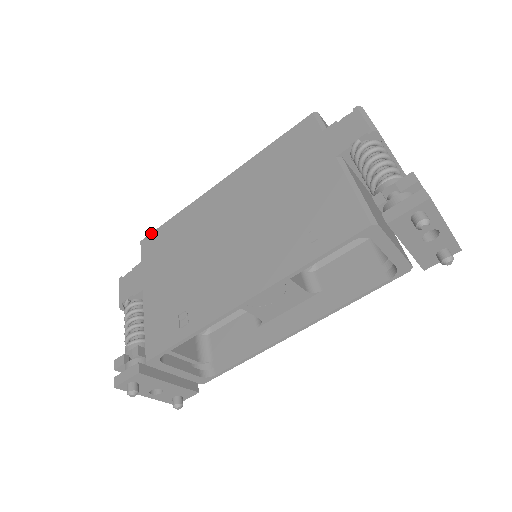
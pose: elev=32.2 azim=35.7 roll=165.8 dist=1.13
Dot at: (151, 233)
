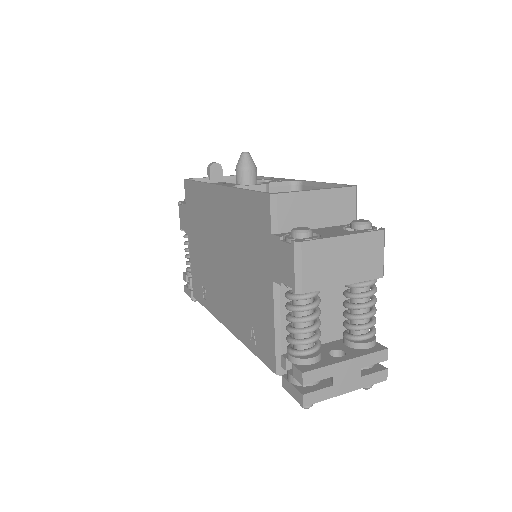
Dot at: (187, 180)
